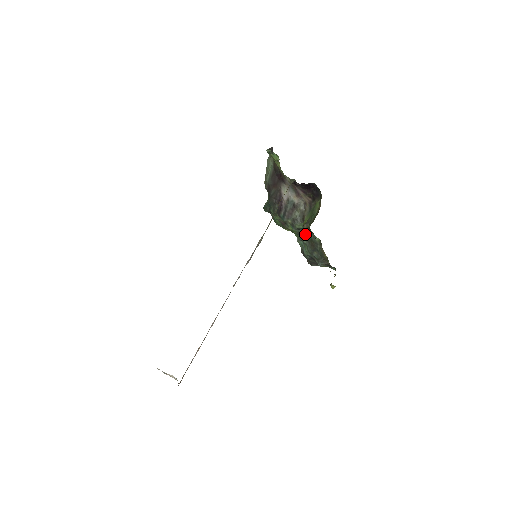
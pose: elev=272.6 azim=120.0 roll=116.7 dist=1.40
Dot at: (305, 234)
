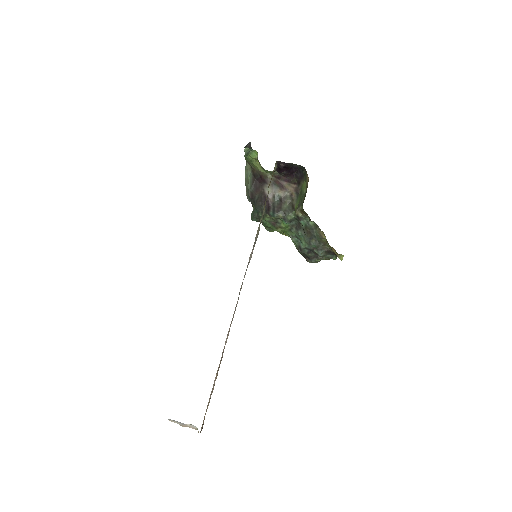
Dot at: (298, 225)
